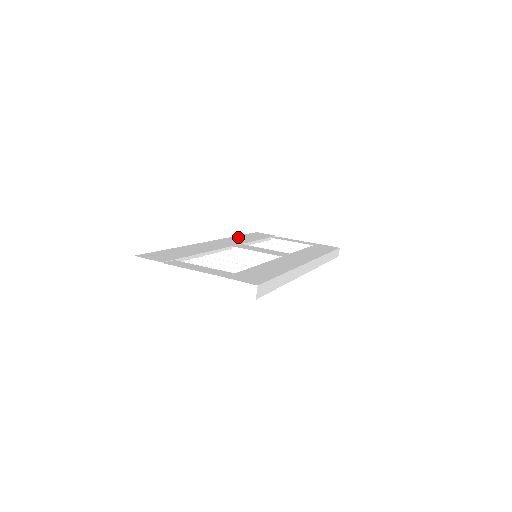
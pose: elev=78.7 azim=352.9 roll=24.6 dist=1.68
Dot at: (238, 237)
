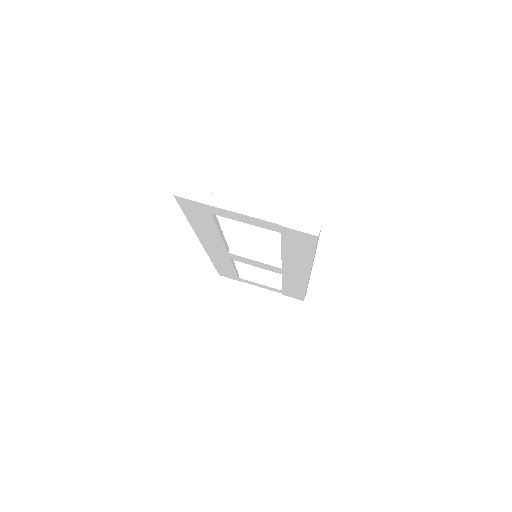
Dot at: occluded
